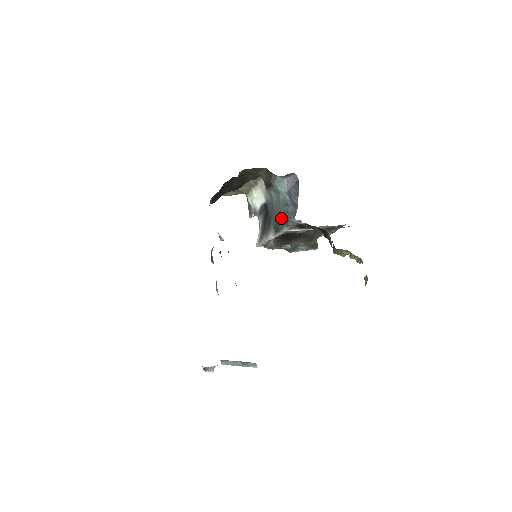
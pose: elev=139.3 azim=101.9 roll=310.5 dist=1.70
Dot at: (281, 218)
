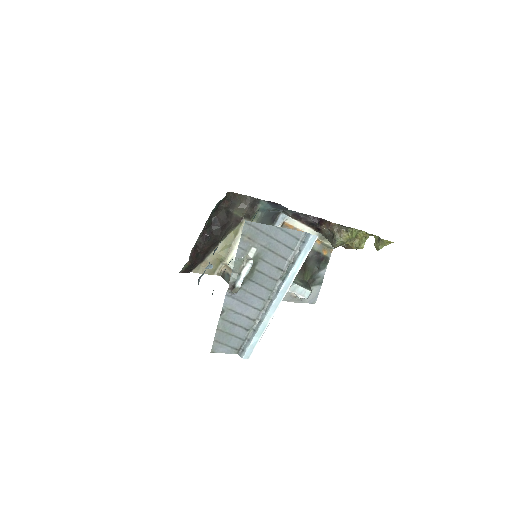
Dot at: (275, 213)
